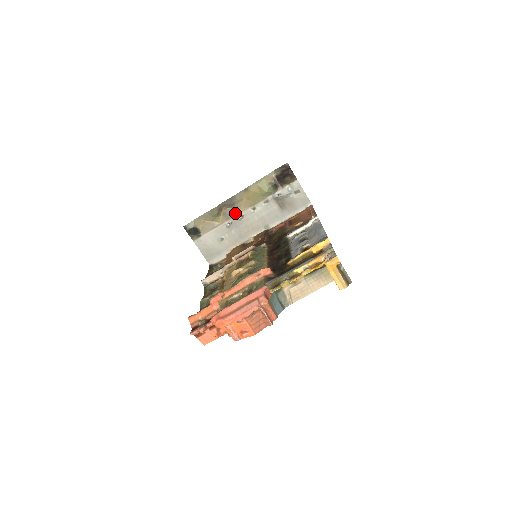
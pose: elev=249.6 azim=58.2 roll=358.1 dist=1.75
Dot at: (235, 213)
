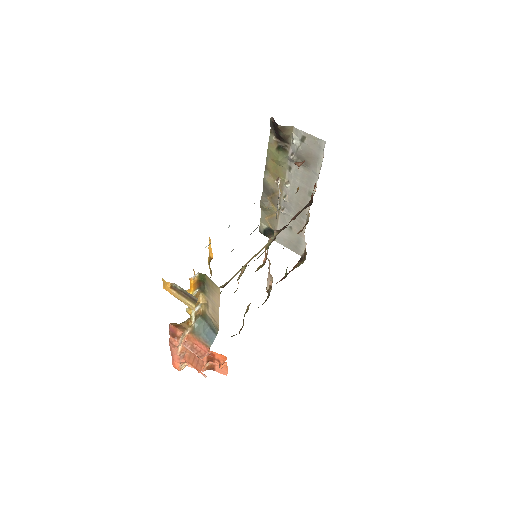
Dot at: occluded
